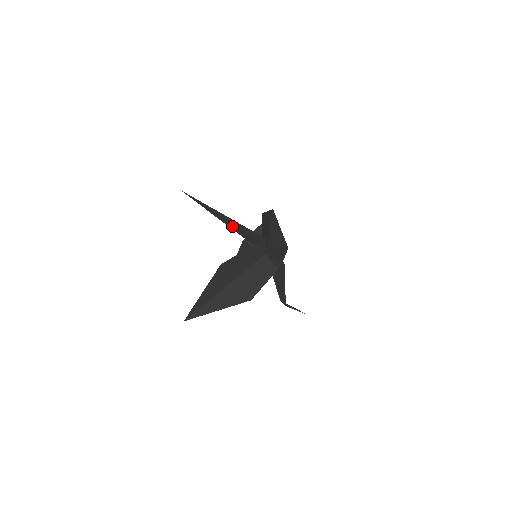
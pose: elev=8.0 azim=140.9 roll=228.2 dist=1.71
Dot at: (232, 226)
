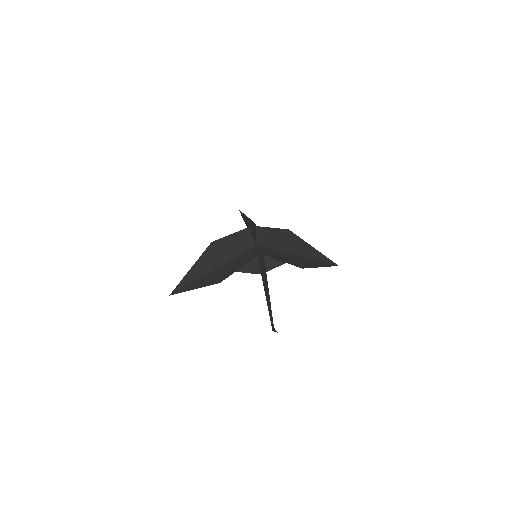
Dot at: occluded
